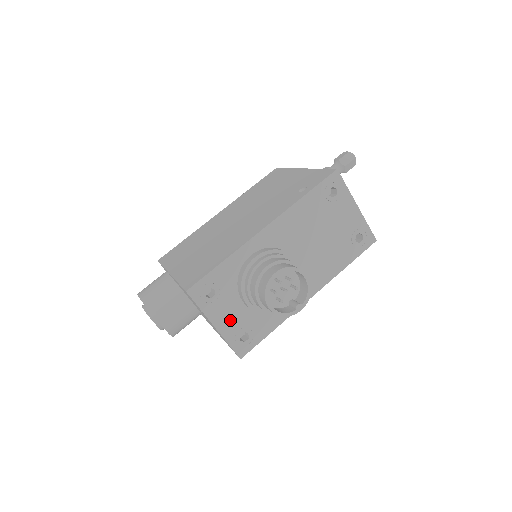
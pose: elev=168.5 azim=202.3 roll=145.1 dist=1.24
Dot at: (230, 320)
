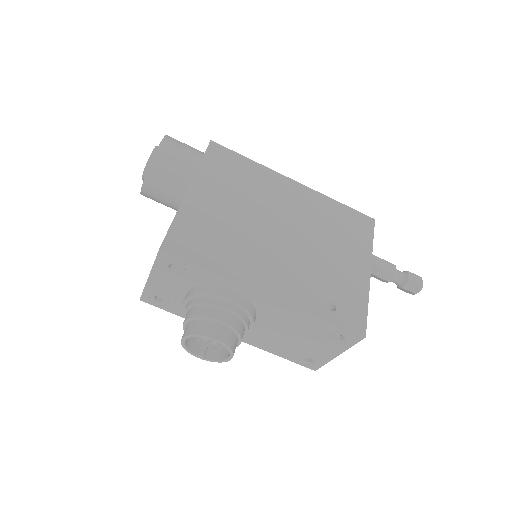
Dot at: (164, 287)
